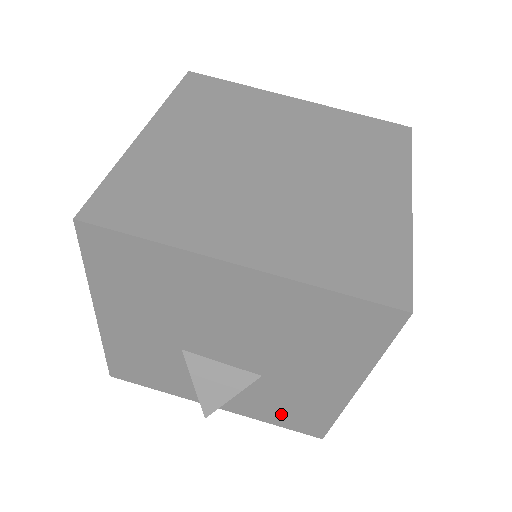
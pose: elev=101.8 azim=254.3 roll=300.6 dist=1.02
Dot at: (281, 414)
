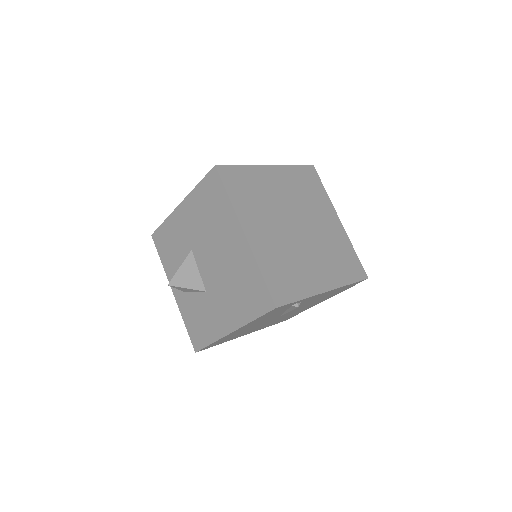
Dot at: (193, 321)
